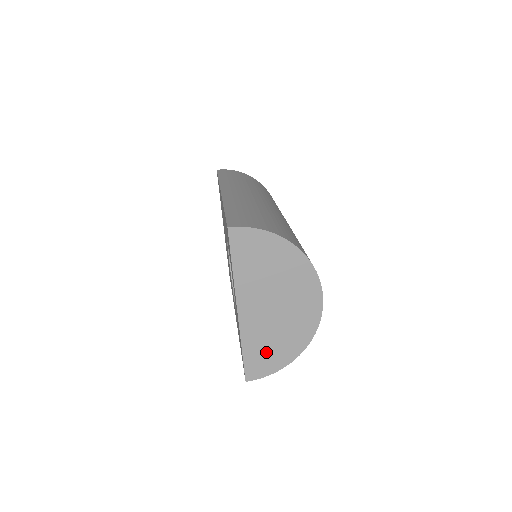
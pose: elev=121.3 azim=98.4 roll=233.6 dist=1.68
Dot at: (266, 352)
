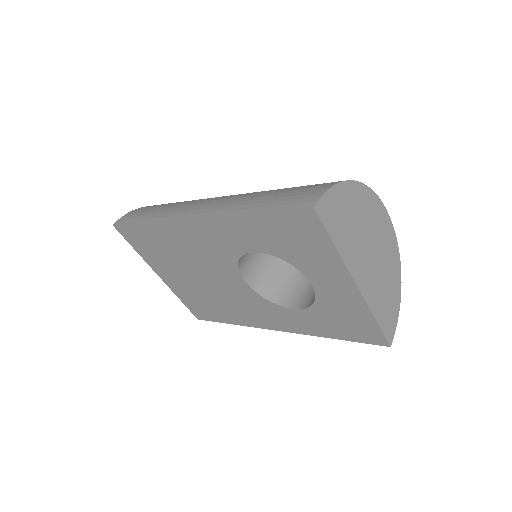
Dot at: (387, 304)
